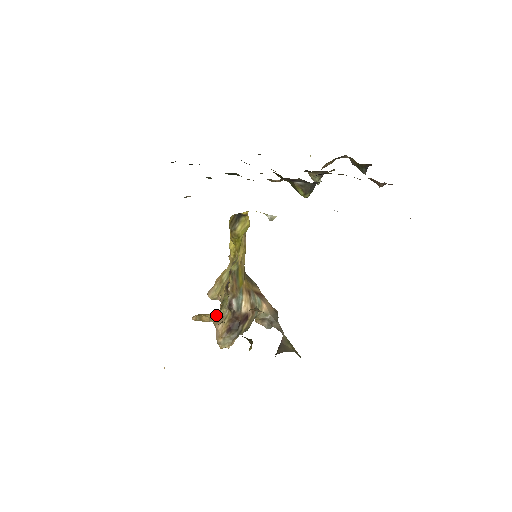
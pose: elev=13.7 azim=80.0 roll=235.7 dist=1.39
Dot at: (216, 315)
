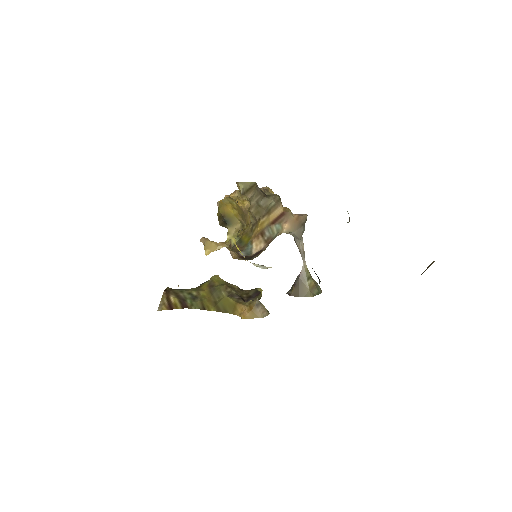
Dot at: (225, 246)
